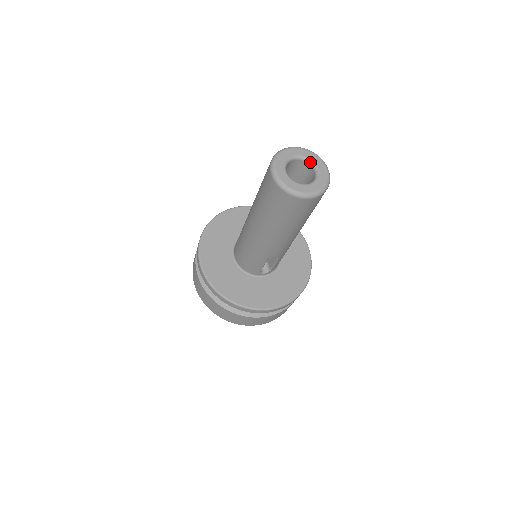
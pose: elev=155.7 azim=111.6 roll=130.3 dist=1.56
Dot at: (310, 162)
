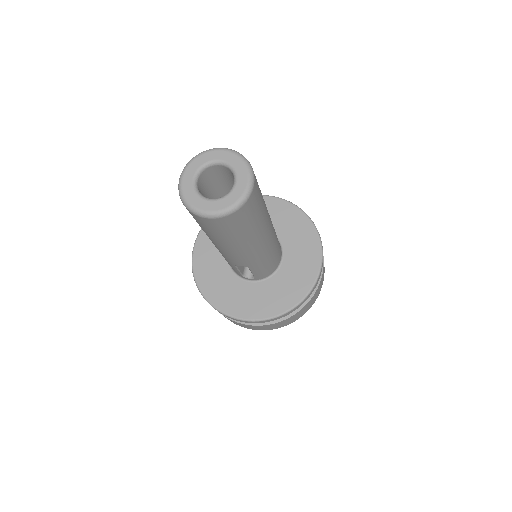
Dot at: (233, 172)
